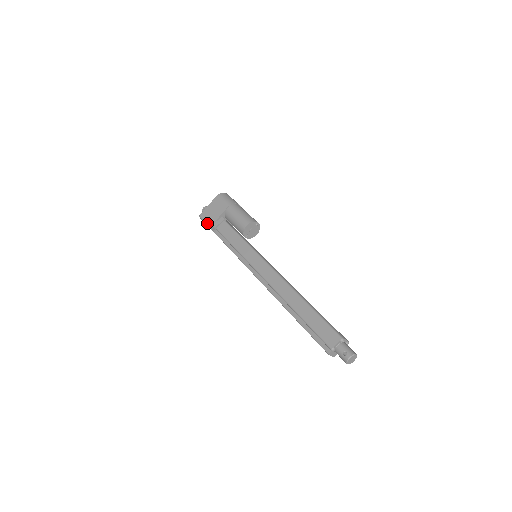
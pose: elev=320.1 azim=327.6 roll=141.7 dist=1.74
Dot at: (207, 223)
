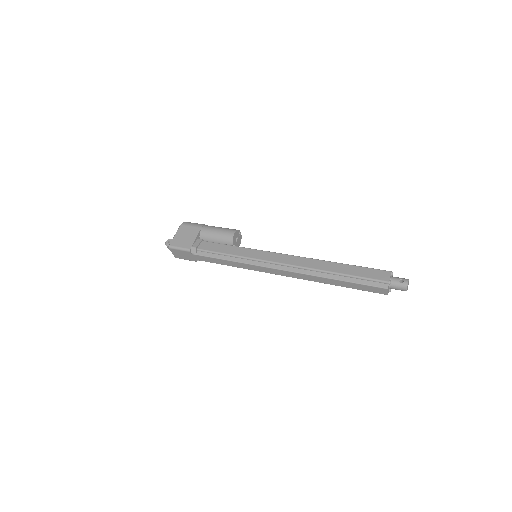
Dot at: (184, 248)
